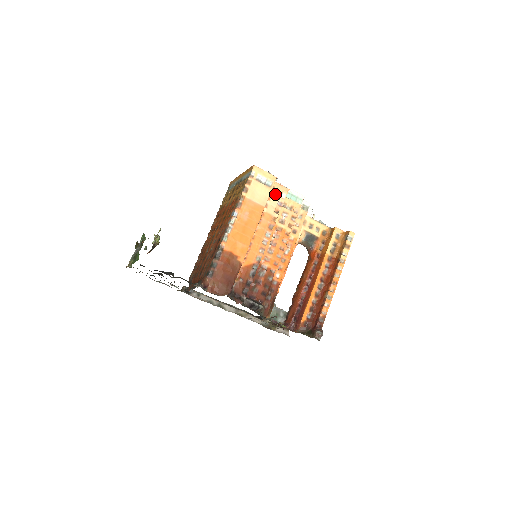
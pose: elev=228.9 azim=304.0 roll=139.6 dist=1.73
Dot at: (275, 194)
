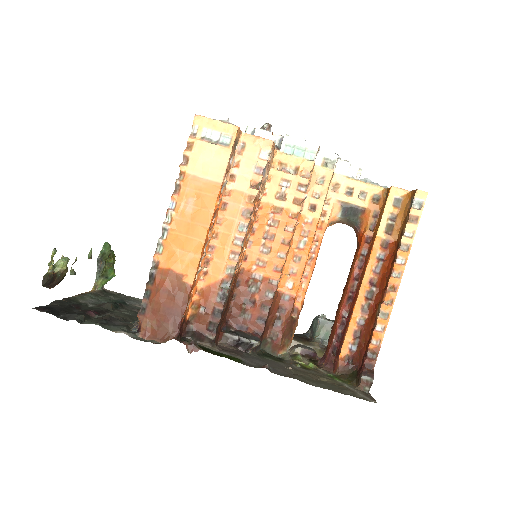
Dot at: (248, 155)
